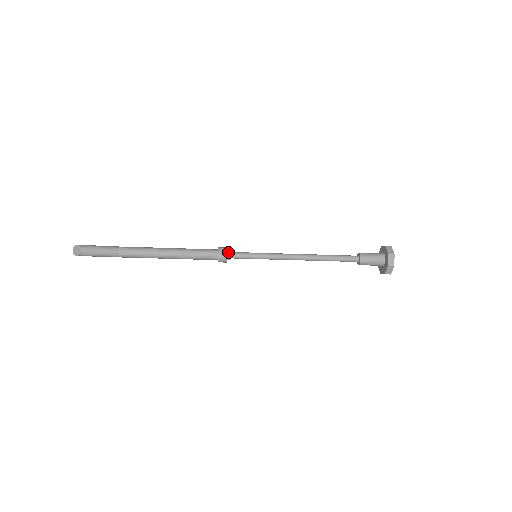
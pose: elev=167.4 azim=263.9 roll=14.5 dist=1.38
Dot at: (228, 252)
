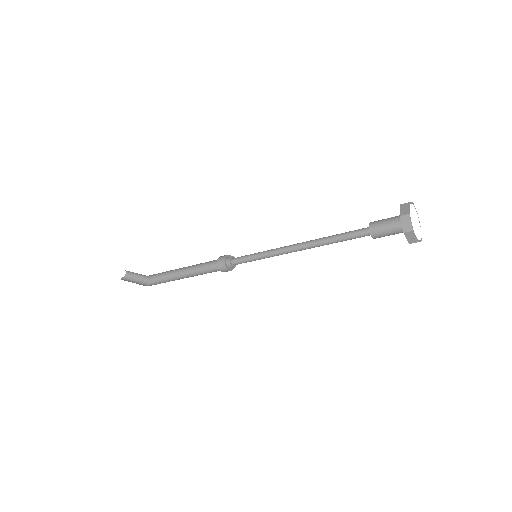
Dot at: (231, 257)
